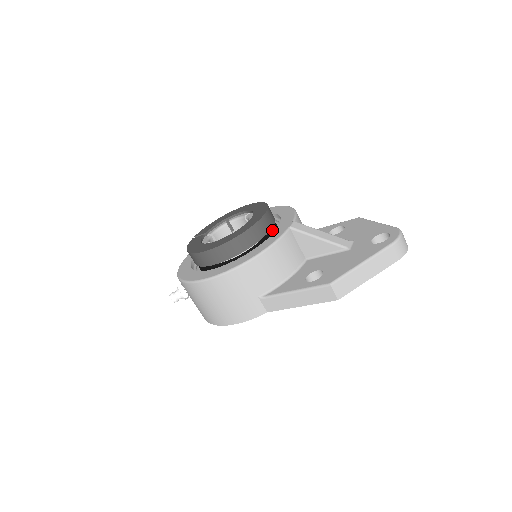
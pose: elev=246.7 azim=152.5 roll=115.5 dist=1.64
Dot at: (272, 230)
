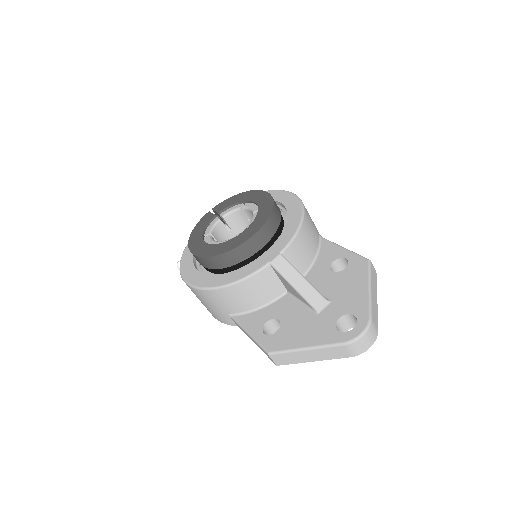
Dot at: (270, 242)
